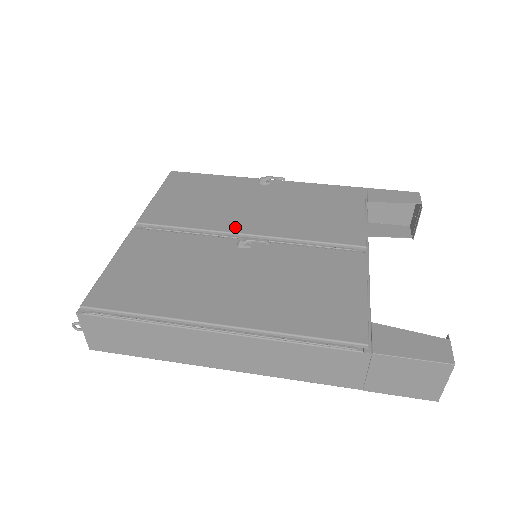
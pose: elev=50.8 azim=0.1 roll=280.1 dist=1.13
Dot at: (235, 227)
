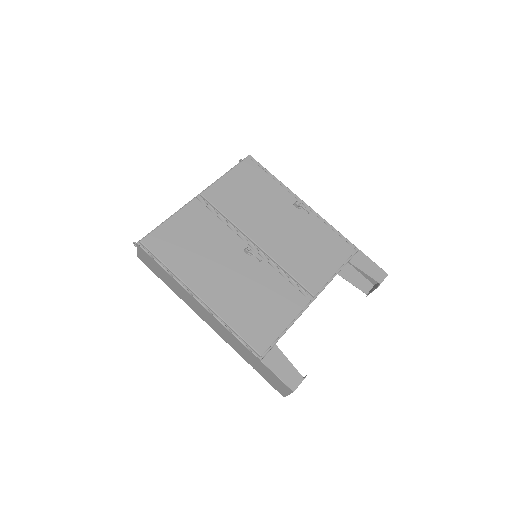
Dot at: (253, 234)
